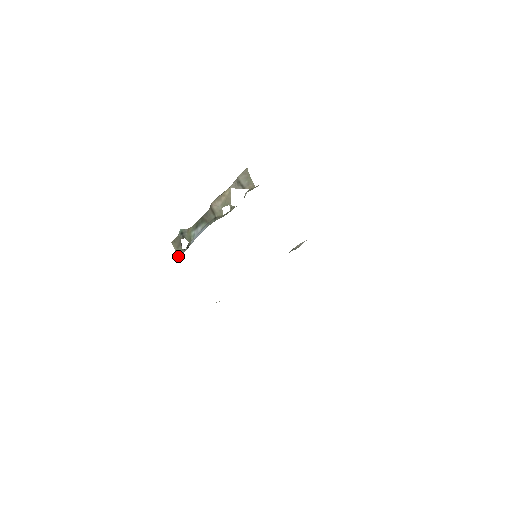
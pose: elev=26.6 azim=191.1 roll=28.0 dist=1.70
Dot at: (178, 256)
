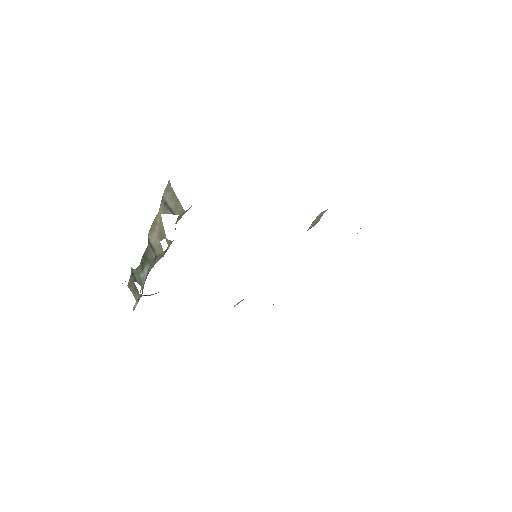
Dot at: (133, 310)
